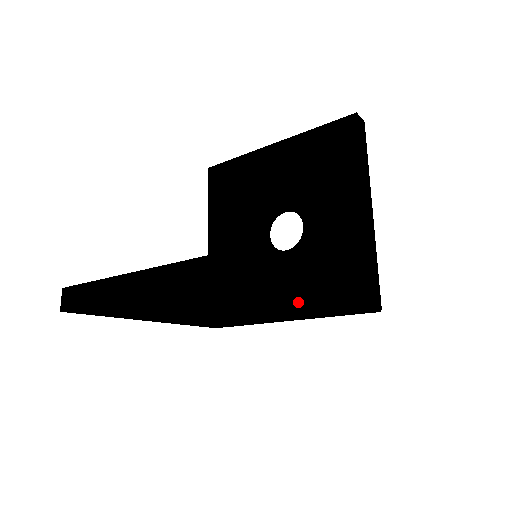
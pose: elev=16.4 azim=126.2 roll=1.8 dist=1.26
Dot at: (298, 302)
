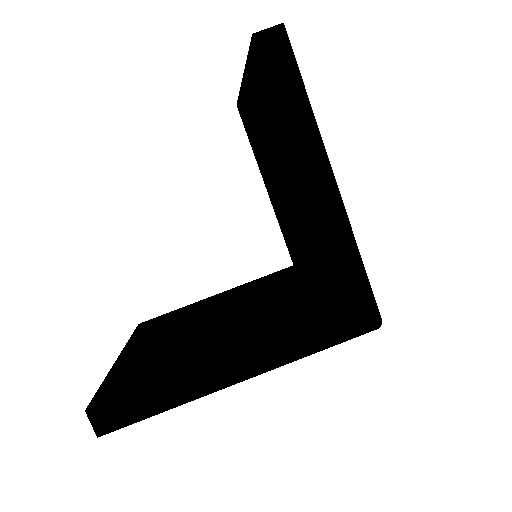
Dot at: occluded
